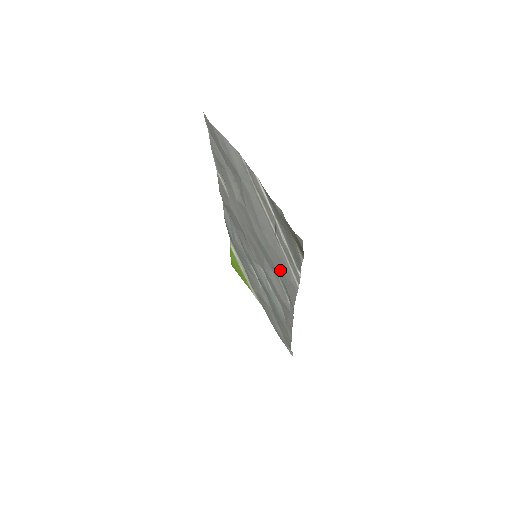
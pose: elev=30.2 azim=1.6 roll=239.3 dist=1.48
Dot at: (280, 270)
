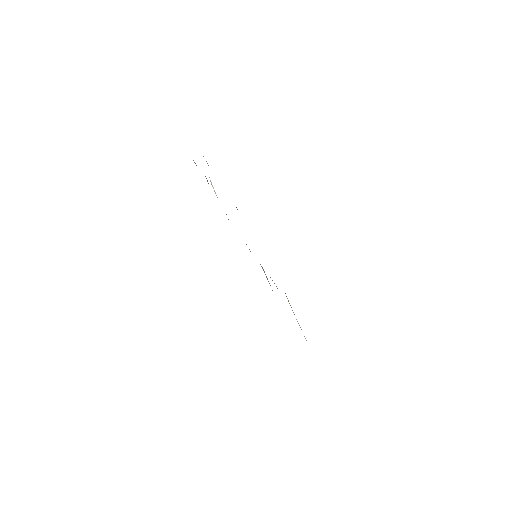
Dot at: occluded
